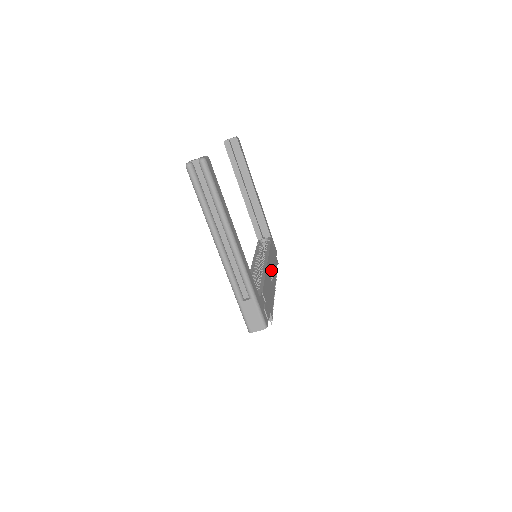
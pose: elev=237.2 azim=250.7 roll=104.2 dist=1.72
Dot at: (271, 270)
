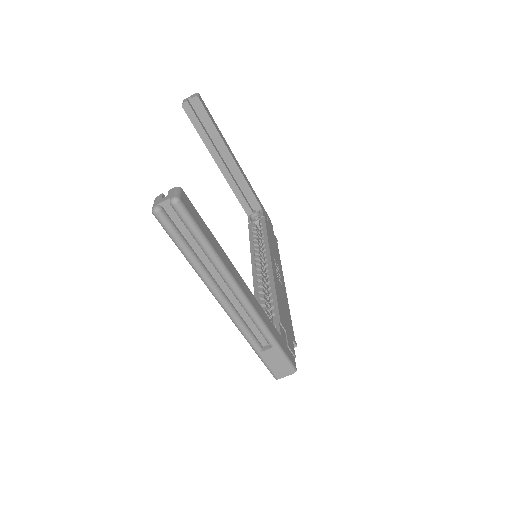
Dot at: (276, 265)
